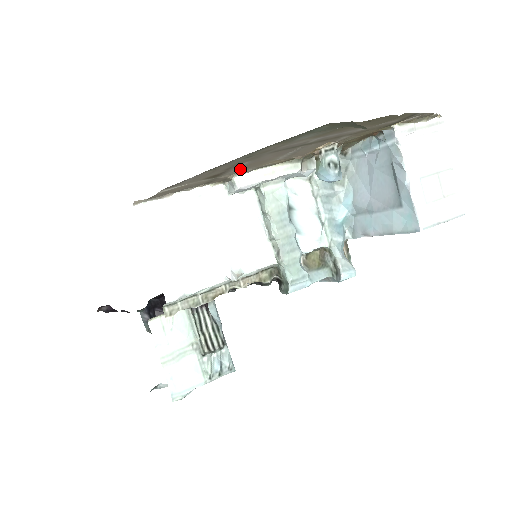
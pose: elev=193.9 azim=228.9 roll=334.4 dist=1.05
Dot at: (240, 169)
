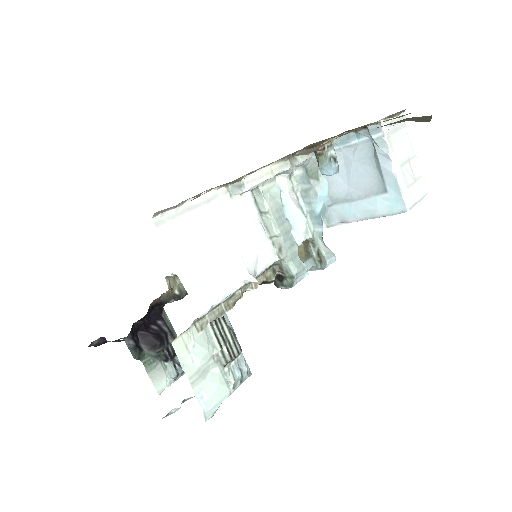
Dot at: occluded
